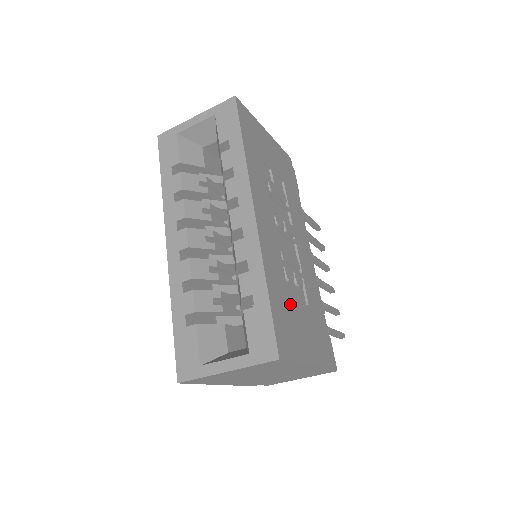
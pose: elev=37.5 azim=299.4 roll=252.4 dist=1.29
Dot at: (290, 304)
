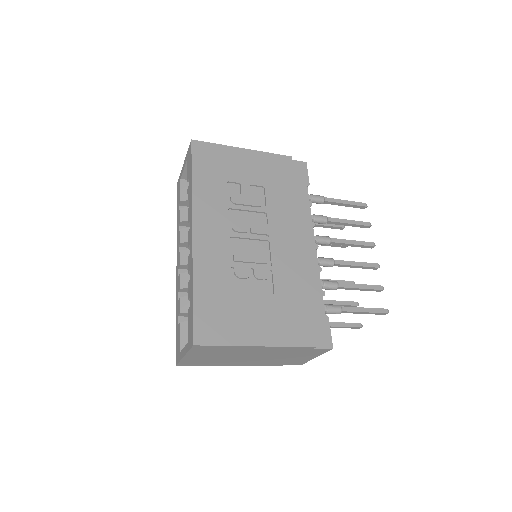
Dot at: (233, 298)
